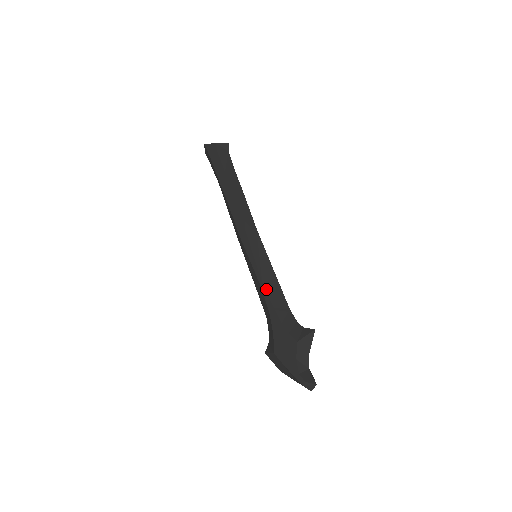
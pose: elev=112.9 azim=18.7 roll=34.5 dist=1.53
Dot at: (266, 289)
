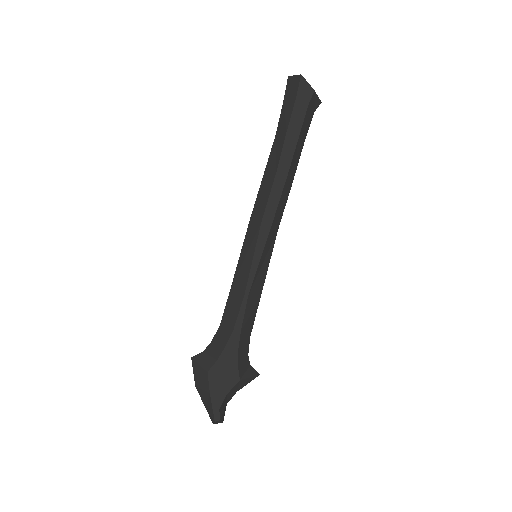
Dot at: (247, 306)
